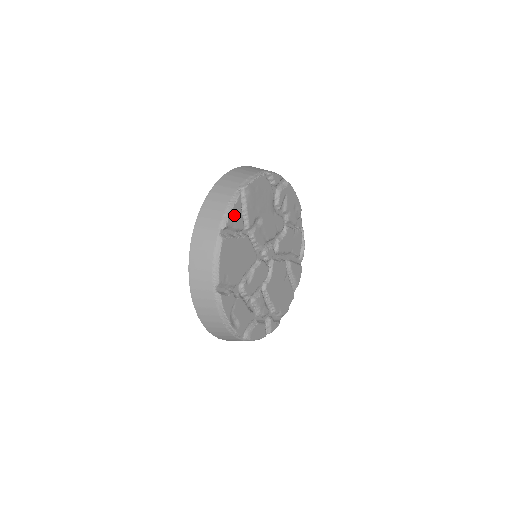
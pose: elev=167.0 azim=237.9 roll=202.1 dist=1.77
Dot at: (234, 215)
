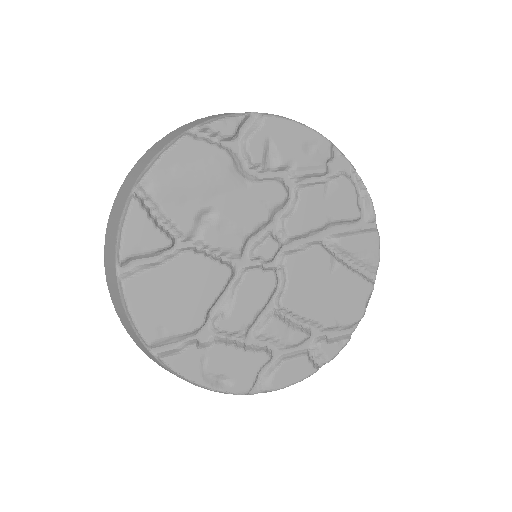
Dot at: (134, 235)
